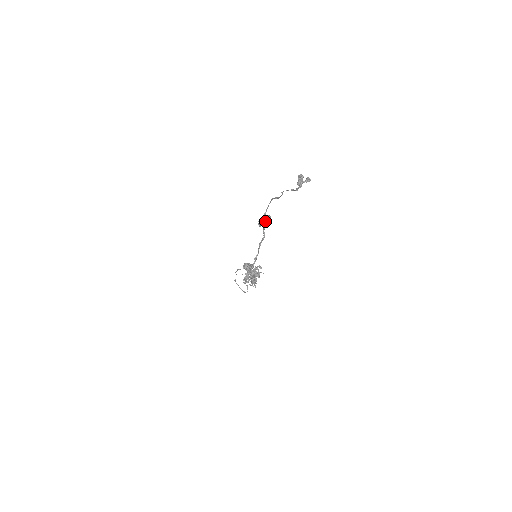
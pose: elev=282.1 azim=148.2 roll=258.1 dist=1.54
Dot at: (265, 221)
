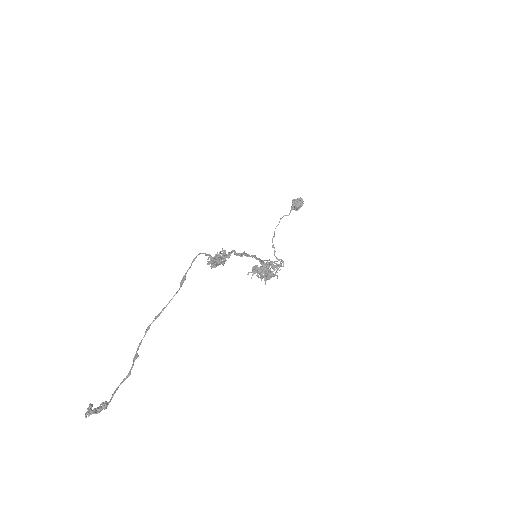
Dot at: (213, 265)
